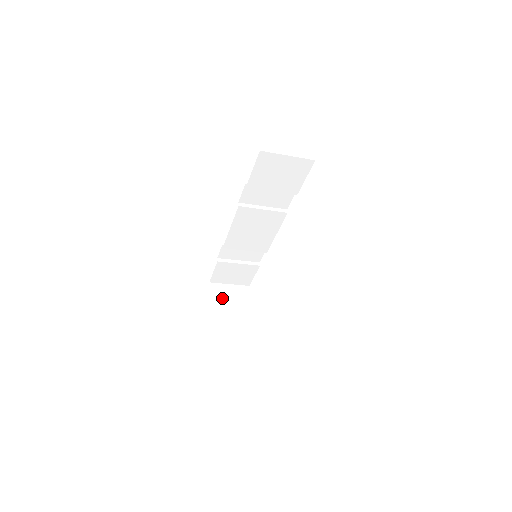
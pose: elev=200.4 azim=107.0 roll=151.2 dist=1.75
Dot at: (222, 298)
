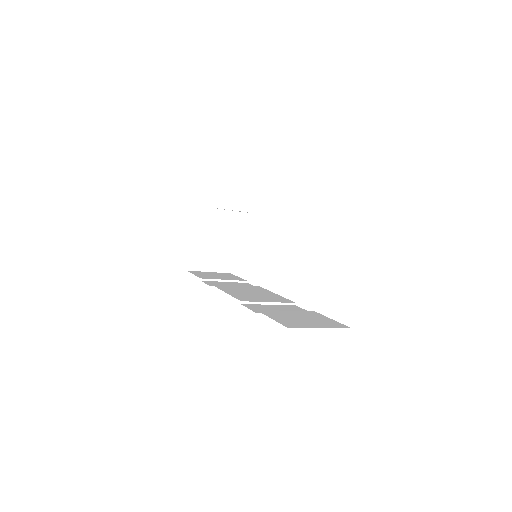
Dot at: (205, 231)
